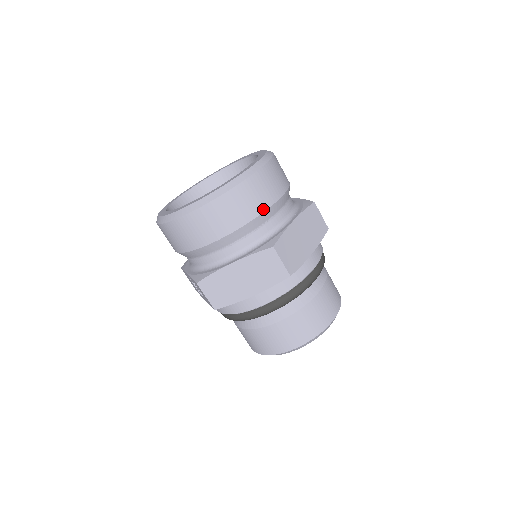
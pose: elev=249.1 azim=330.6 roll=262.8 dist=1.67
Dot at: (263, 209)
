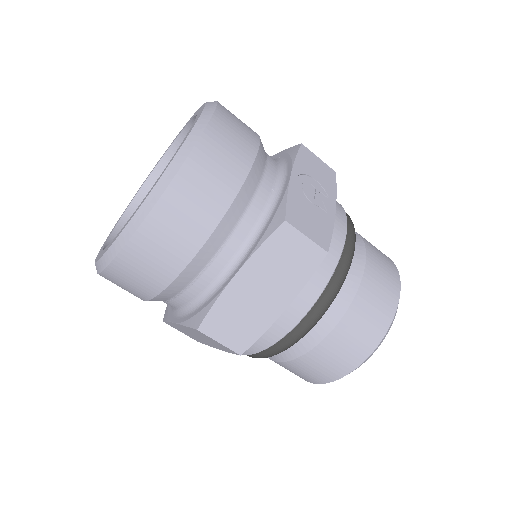
Dot at: (174, 274)
